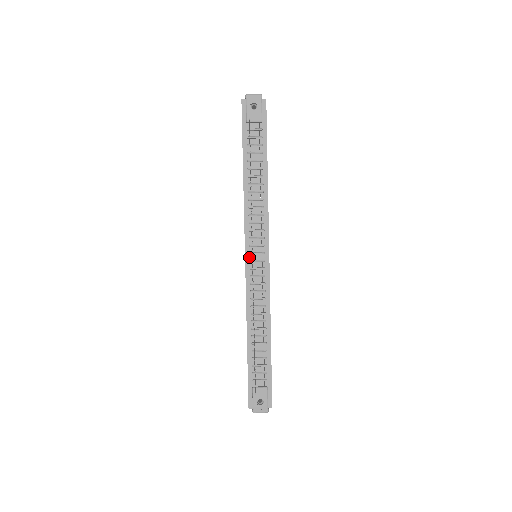
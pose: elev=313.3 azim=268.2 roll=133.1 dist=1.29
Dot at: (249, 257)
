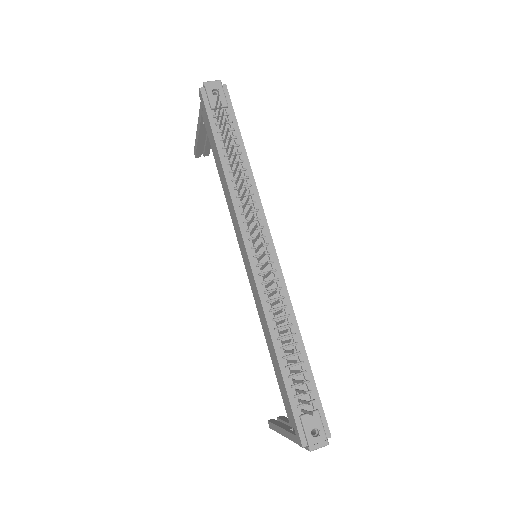
Dot at: (252, 253)
